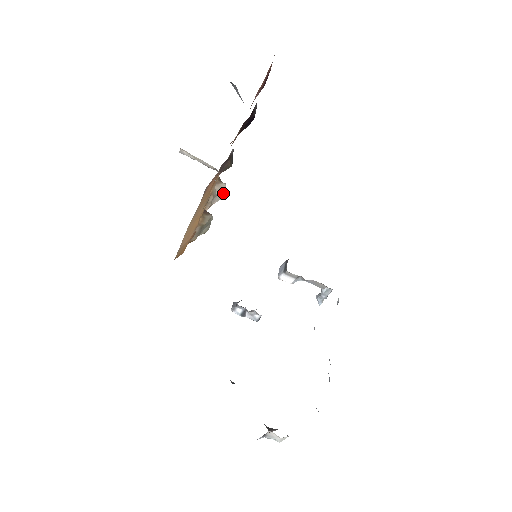
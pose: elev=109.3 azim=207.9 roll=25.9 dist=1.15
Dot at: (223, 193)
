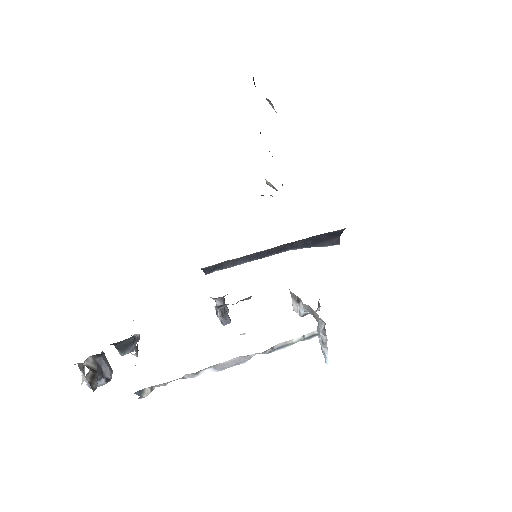
Dot at: occluded
